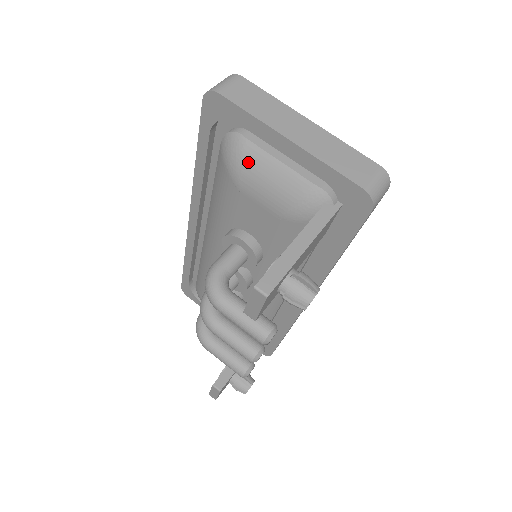
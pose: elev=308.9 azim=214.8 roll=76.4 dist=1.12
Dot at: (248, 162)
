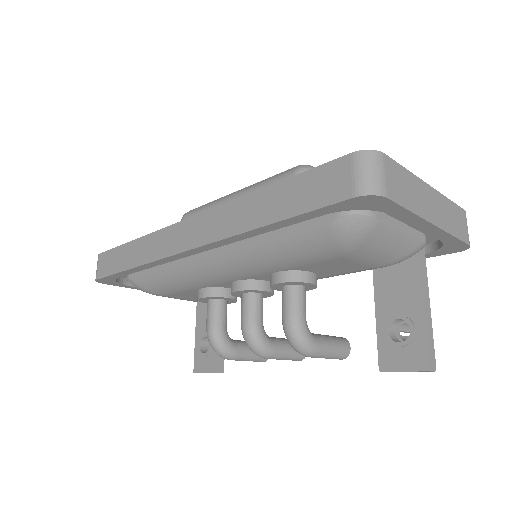
Dot at: (372, 240)
